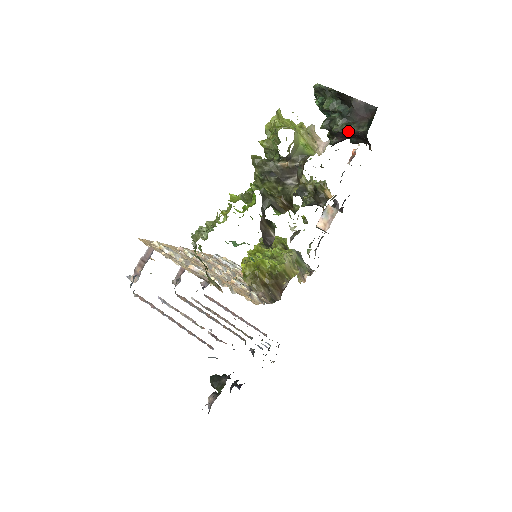
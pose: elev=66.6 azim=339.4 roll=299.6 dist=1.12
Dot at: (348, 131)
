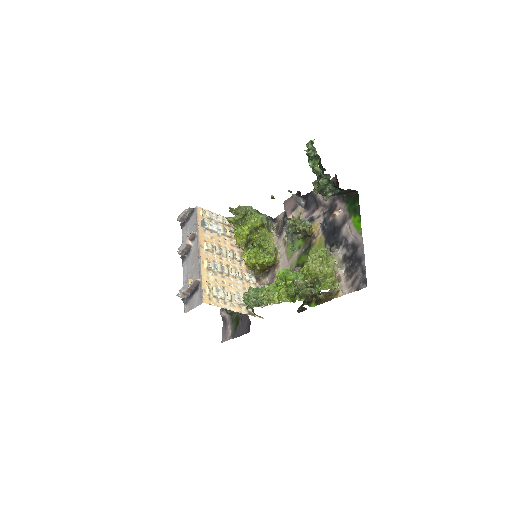
Dot at: occluded
